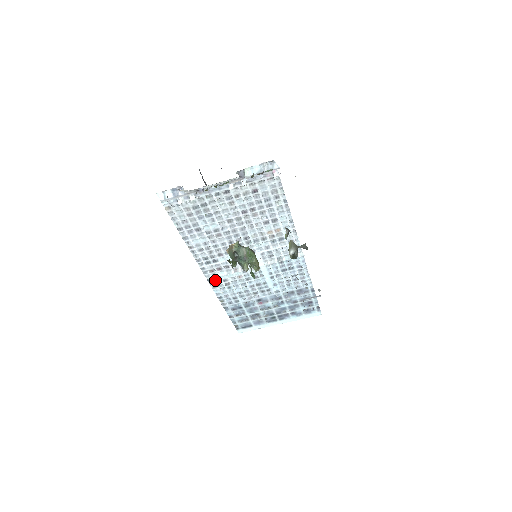
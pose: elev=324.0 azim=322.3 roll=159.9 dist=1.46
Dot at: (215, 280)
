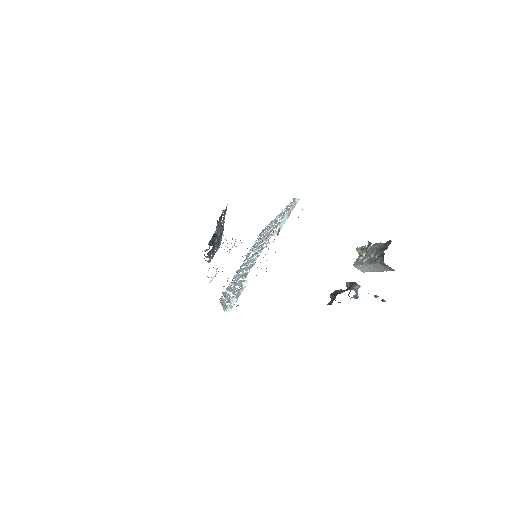
Dot at: occluded
